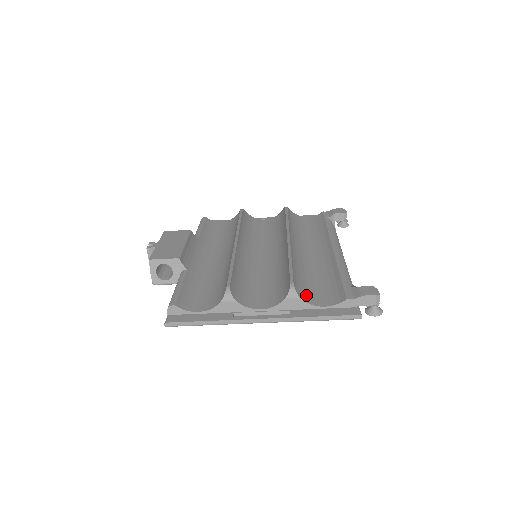
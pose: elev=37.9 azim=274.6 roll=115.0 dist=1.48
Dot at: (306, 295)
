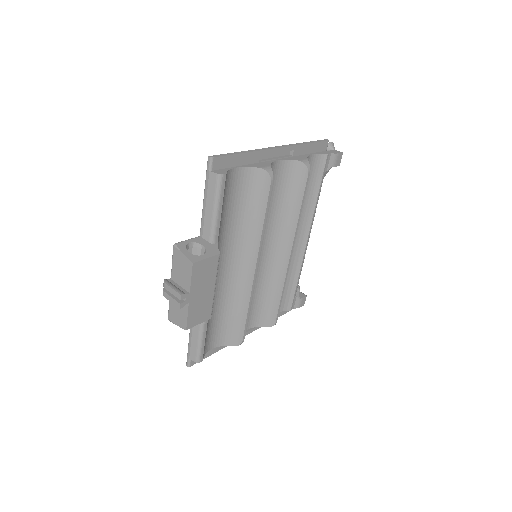
Dot at: occluded
